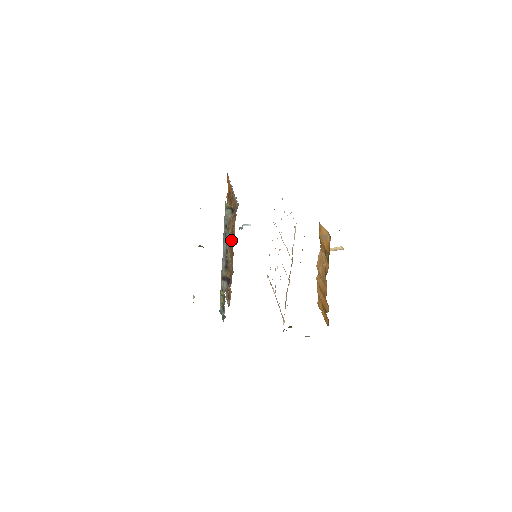
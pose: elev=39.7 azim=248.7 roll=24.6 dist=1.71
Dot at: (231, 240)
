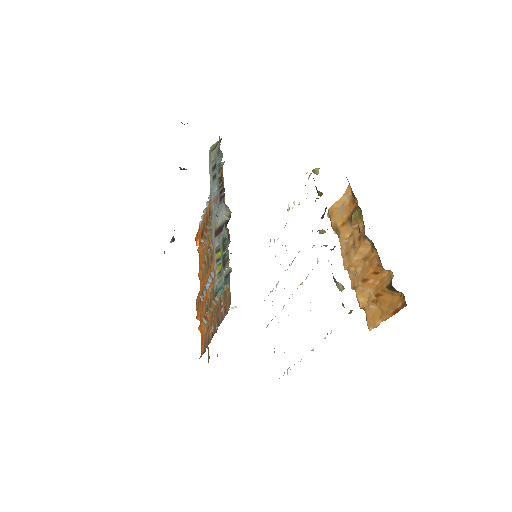
Dot at: occluded
